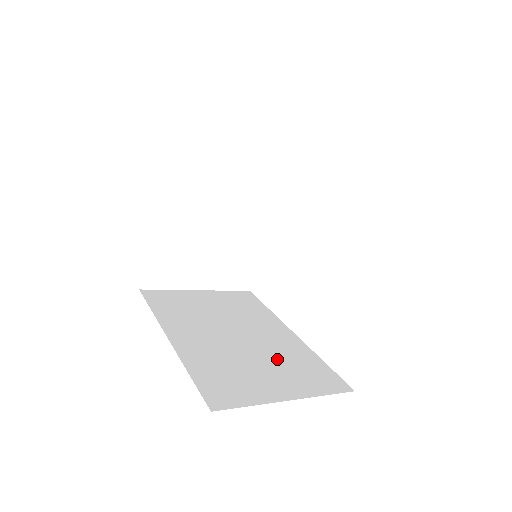
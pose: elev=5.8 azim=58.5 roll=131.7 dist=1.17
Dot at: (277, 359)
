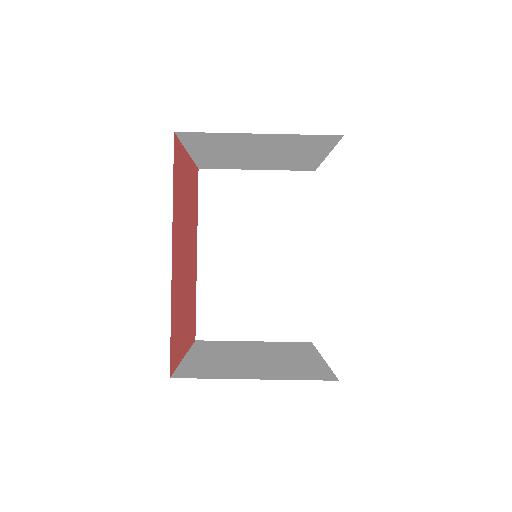
Dot at: occluded
